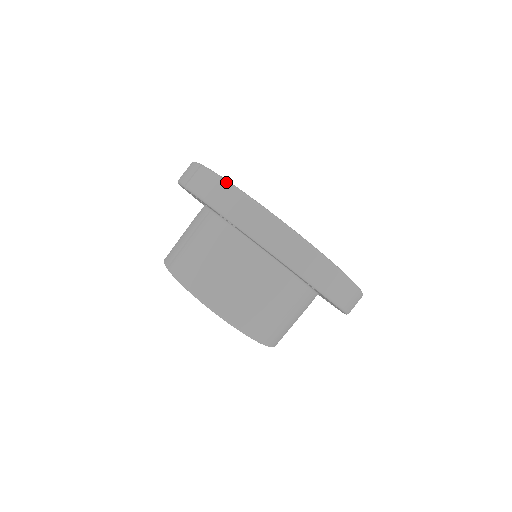
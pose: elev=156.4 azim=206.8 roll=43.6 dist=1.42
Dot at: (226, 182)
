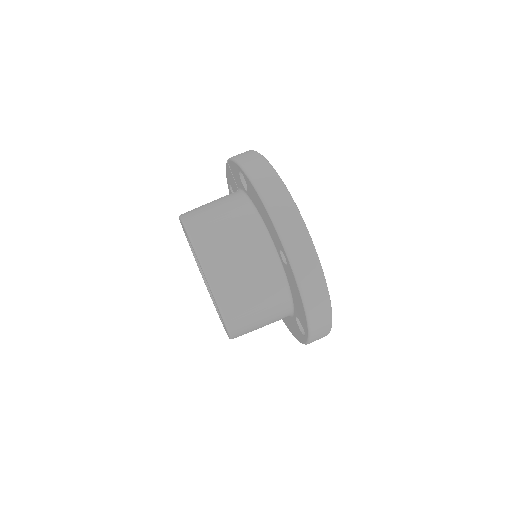
Dot at: (257, 152)
